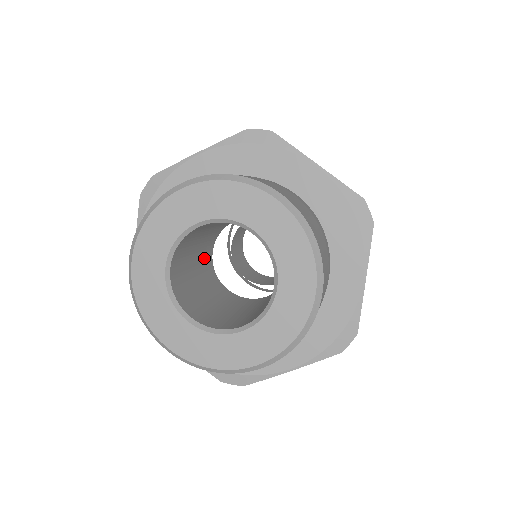
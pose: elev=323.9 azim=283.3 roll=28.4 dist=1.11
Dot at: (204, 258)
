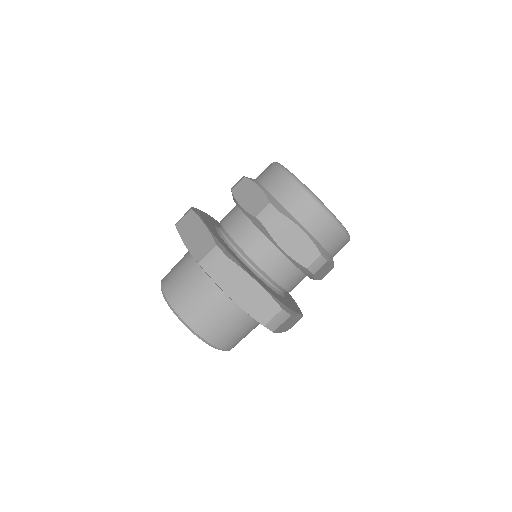
Dot at: occluded
